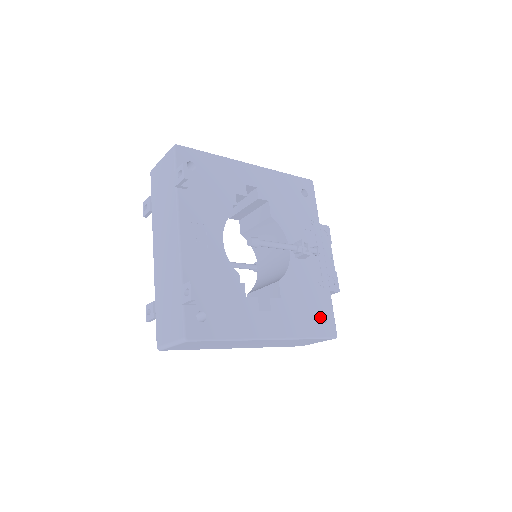
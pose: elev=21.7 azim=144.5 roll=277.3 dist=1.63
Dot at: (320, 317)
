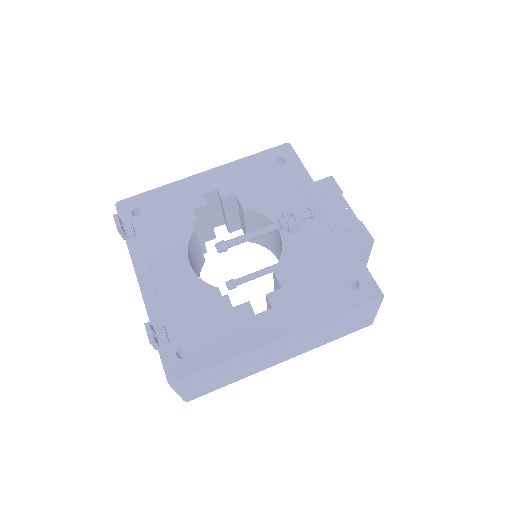
Dot at: (354, 283)
